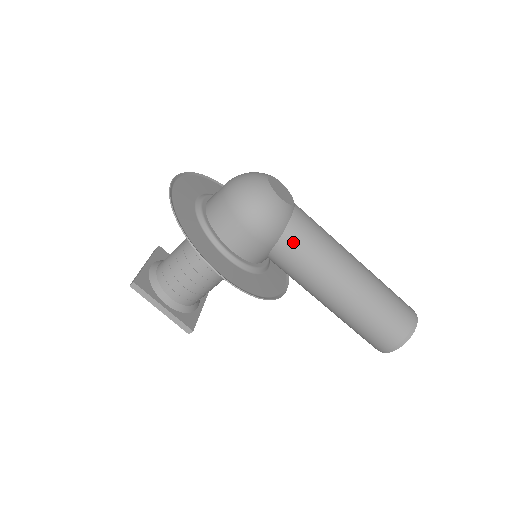
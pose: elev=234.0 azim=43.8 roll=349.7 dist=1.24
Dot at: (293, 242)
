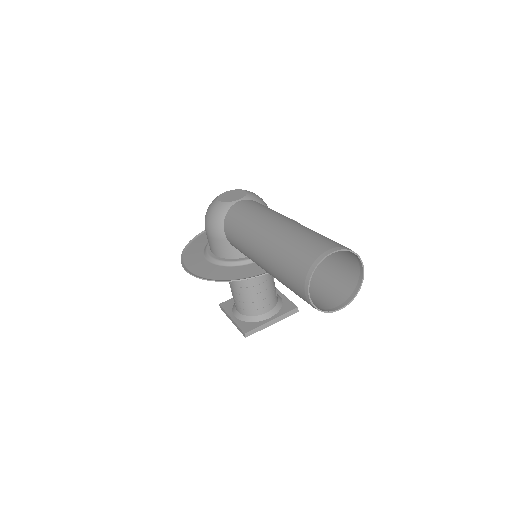
Dot at: (229, 229)
